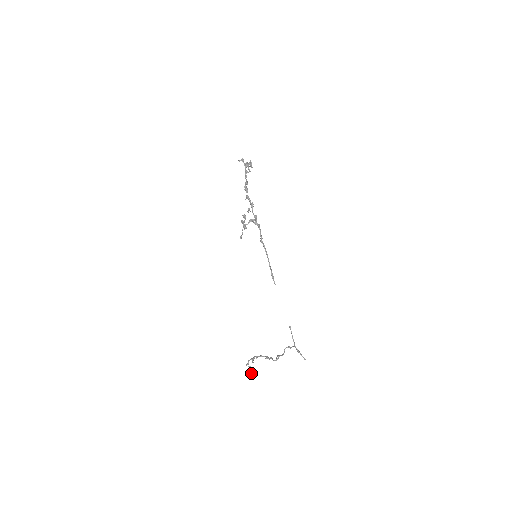
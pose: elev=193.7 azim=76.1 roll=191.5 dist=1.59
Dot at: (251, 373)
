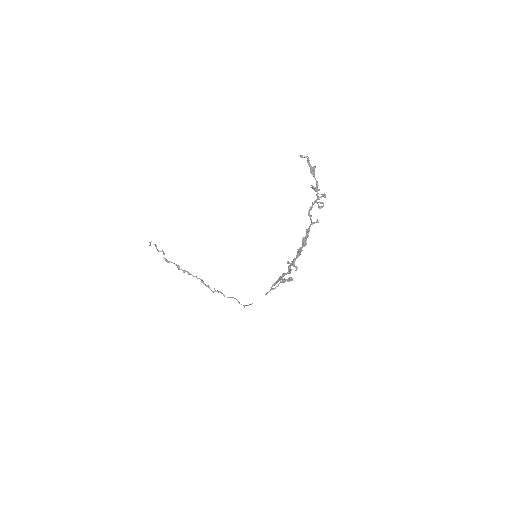
Dot at: (158, 251)
